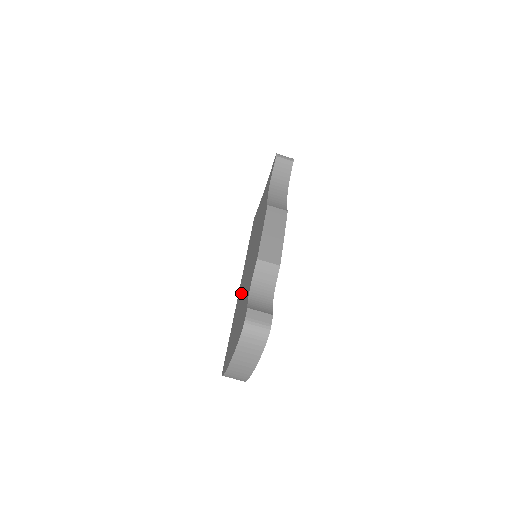
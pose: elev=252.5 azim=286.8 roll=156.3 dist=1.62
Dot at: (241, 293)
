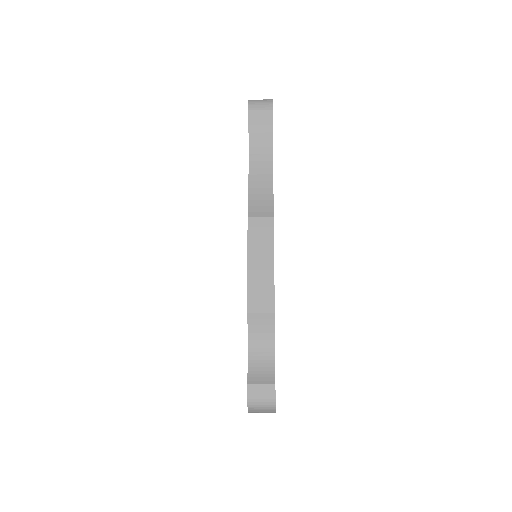
Dot at: occluded
